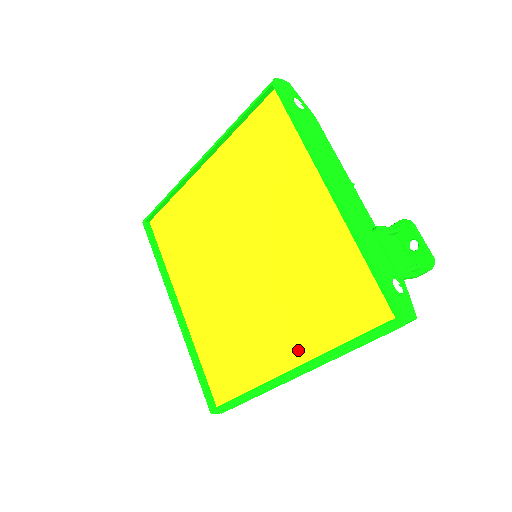
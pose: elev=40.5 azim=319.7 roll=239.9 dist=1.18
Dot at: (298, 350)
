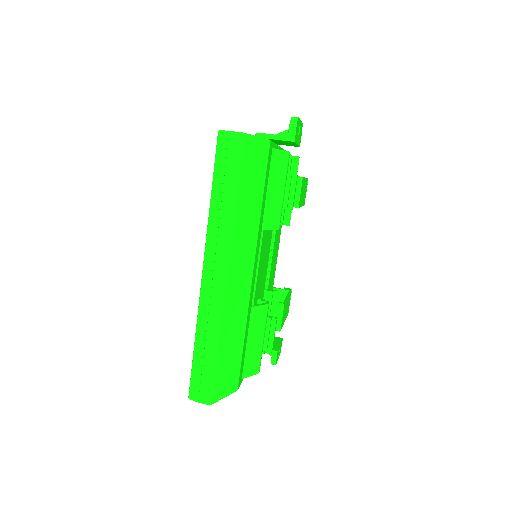
Dot at: occluded
